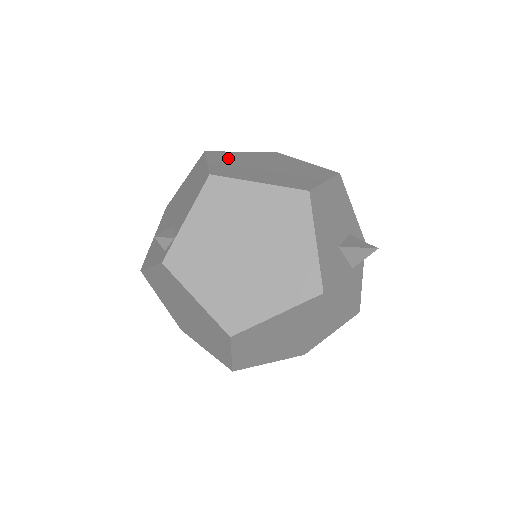
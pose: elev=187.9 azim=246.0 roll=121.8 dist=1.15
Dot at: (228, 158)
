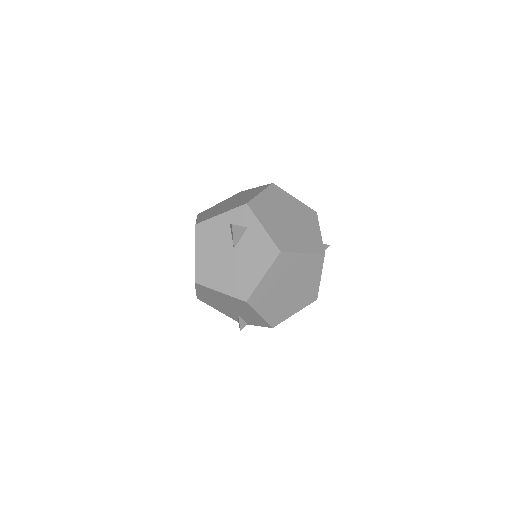
Dot at: (265, 299)
